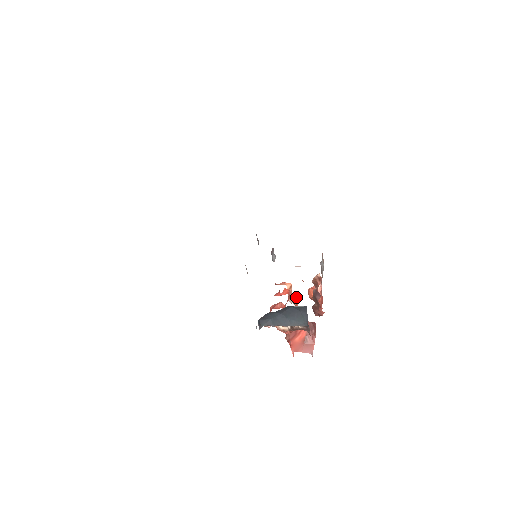
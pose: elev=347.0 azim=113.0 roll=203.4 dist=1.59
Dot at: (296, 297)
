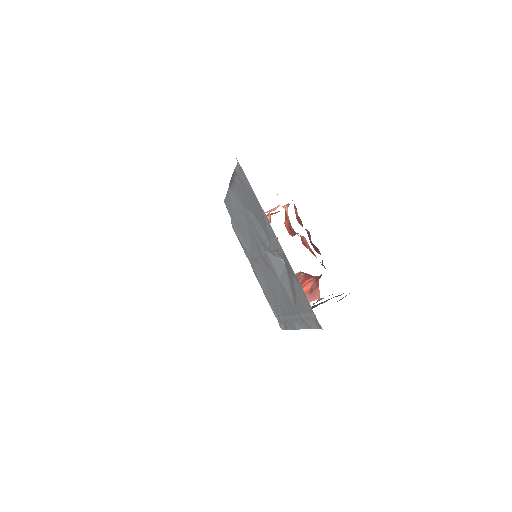
Dot at: occluded
